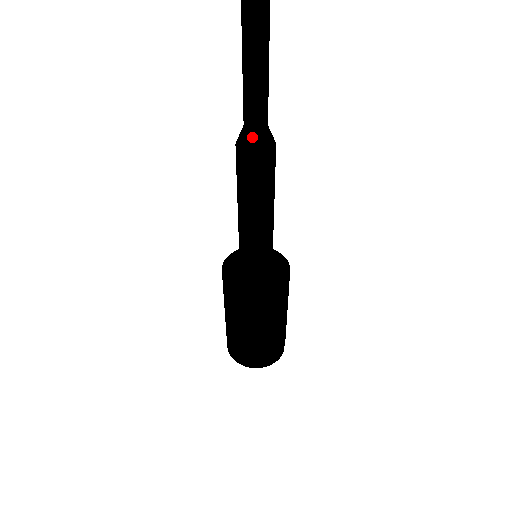
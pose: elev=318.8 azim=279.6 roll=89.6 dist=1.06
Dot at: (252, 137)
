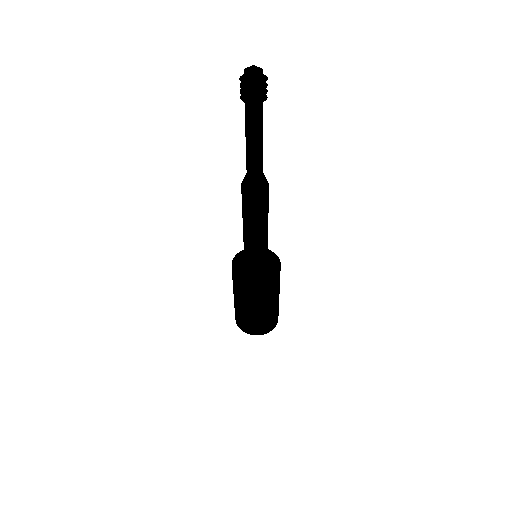
Dot at: (254, 182)
